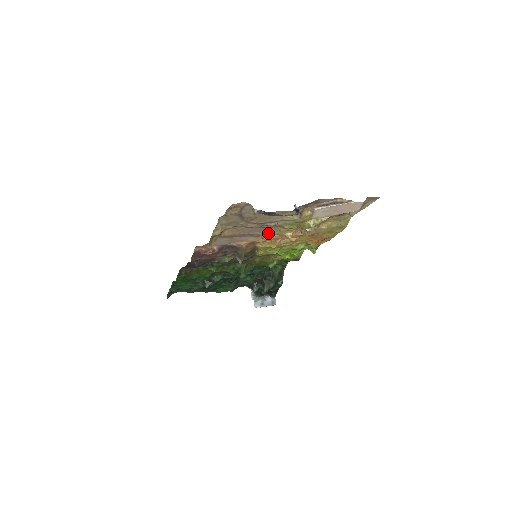
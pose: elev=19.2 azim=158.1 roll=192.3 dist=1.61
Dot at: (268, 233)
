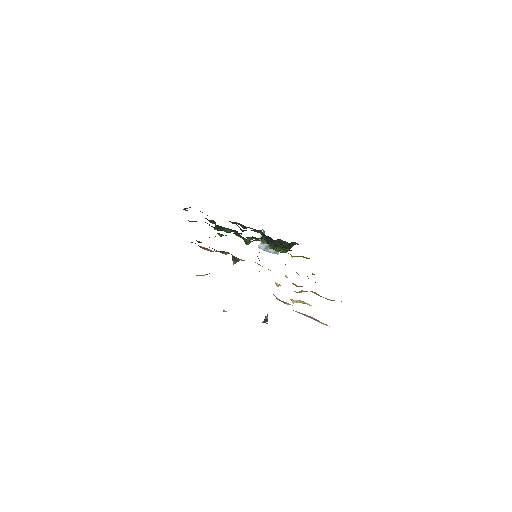
Dot at: occluded
